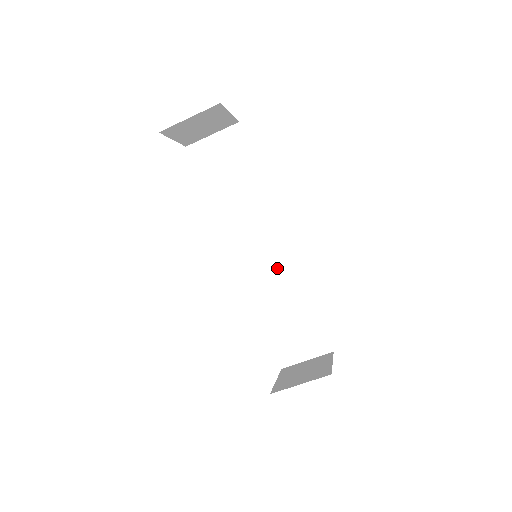
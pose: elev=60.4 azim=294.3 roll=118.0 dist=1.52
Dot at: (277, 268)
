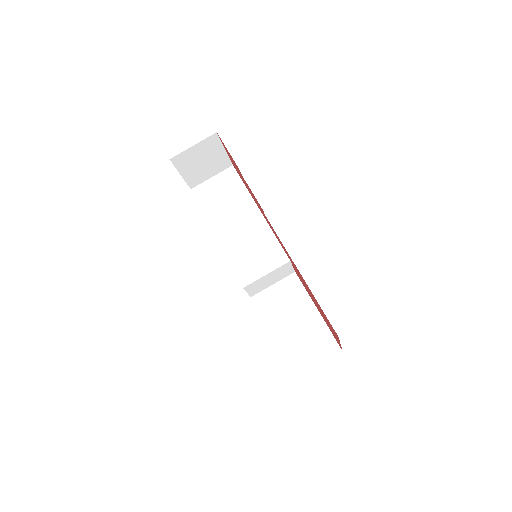
Dot at: (277, 282)
